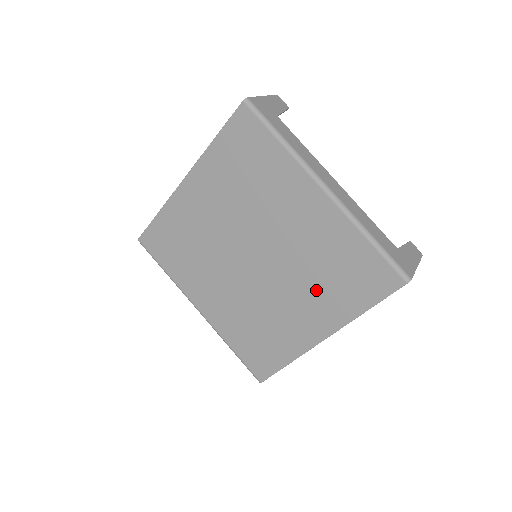
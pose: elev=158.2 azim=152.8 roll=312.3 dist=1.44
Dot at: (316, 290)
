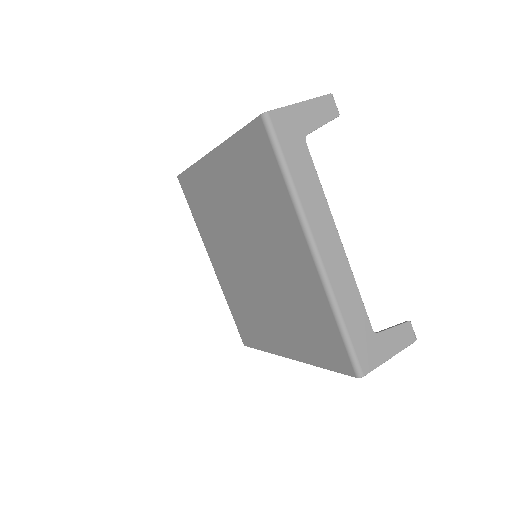
Dot at: (290, 321)
